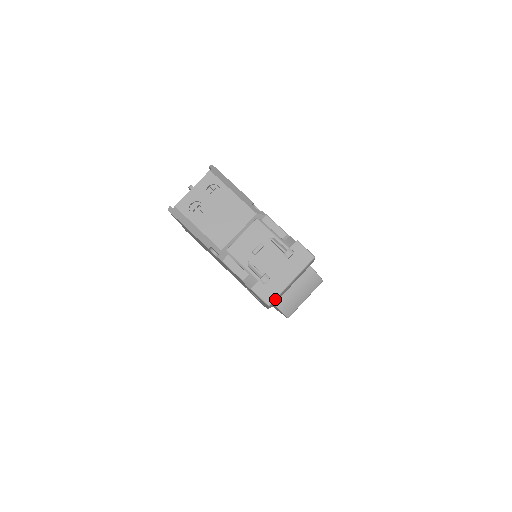
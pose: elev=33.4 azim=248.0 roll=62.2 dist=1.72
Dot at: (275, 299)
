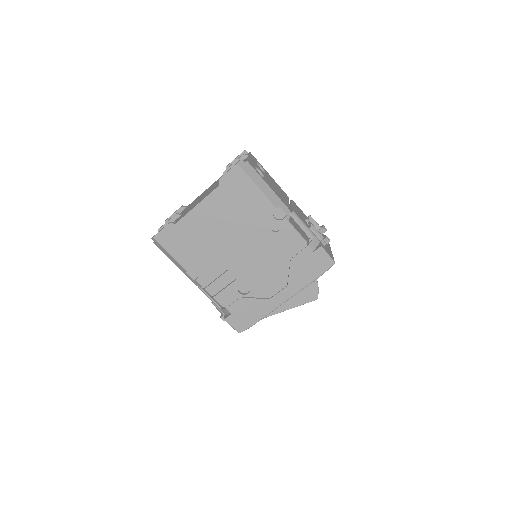
Dot at: occluded
